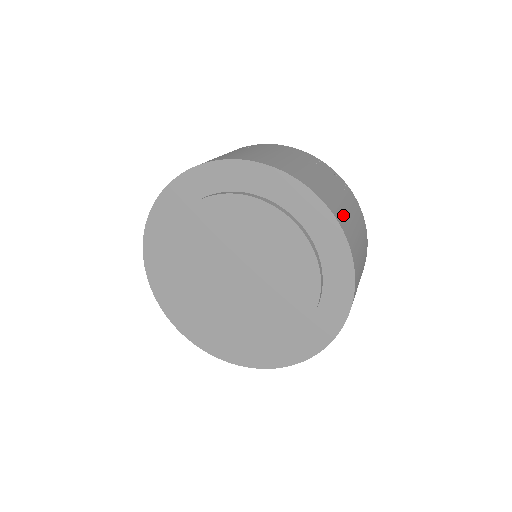
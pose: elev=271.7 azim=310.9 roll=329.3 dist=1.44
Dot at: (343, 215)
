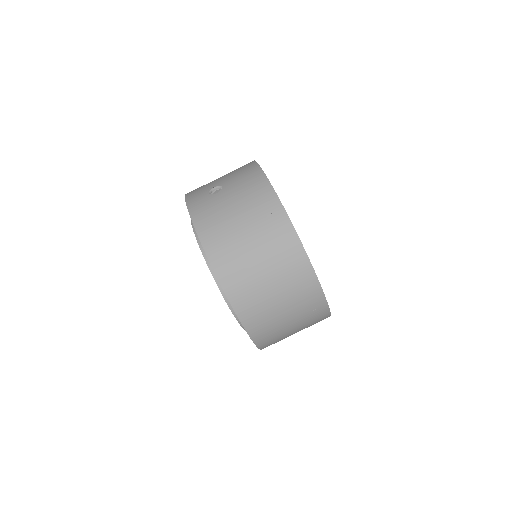
Dot at: (273, 335)
